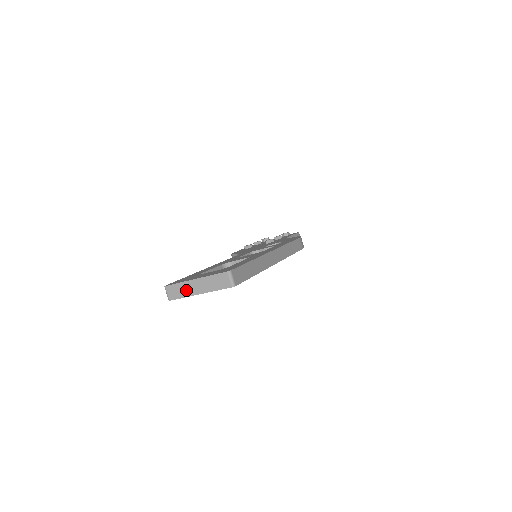
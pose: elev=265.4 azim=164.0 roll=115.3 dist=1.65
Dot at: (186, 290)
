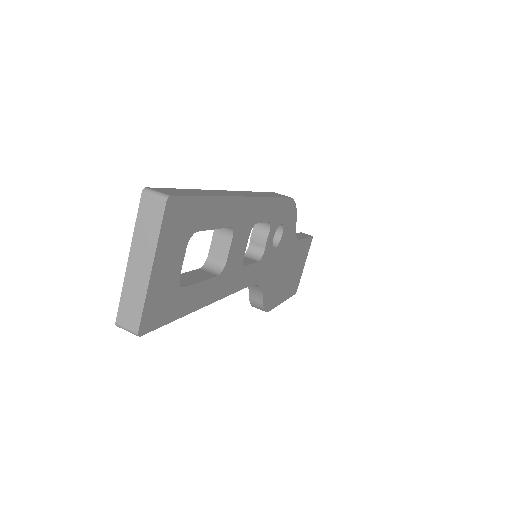
Dot at: (136, 289)
